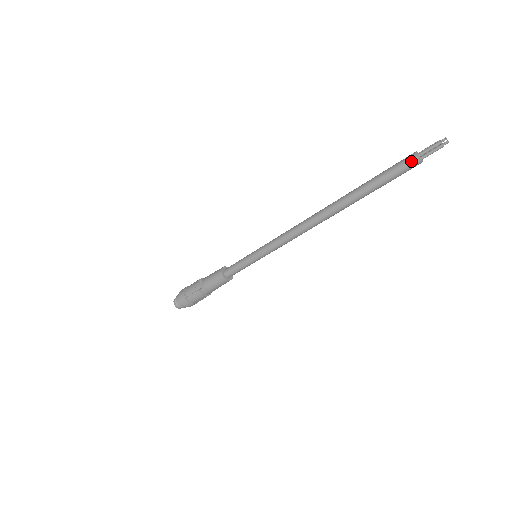
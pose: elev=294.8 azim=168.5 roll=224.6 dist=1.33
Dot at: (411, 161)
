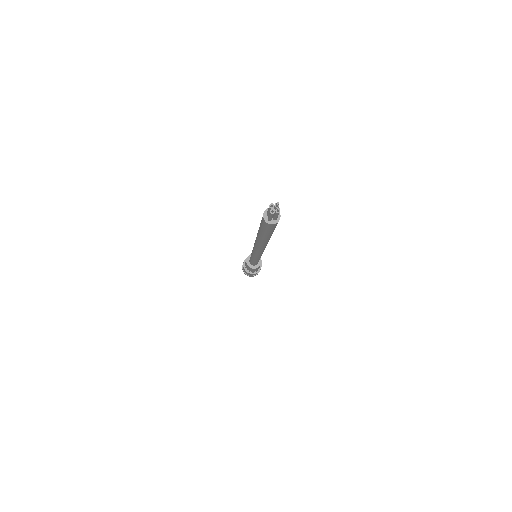
Dot at: (269, 226)
